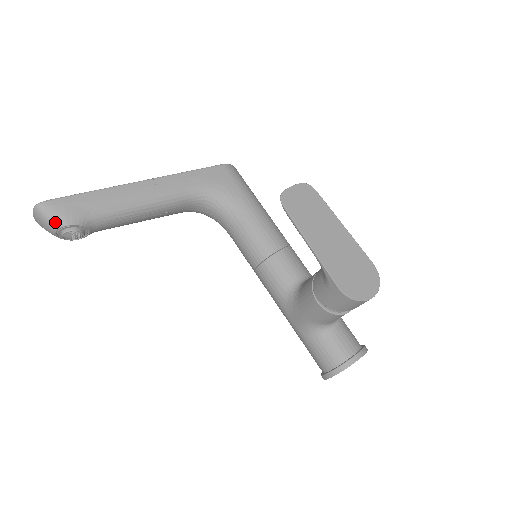
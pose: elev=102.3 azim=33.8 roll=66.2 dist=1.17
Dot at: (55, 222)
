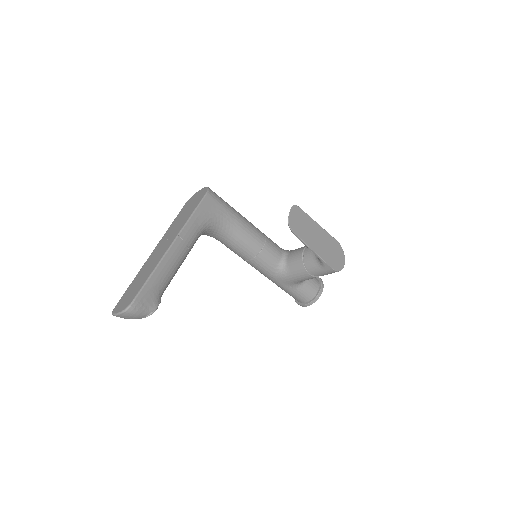
Dot at: (144, 313)
